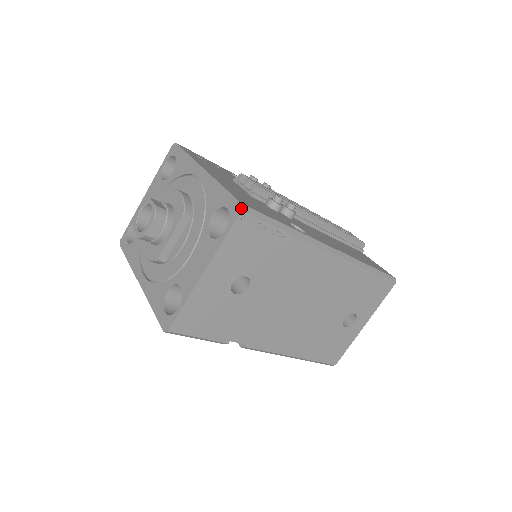
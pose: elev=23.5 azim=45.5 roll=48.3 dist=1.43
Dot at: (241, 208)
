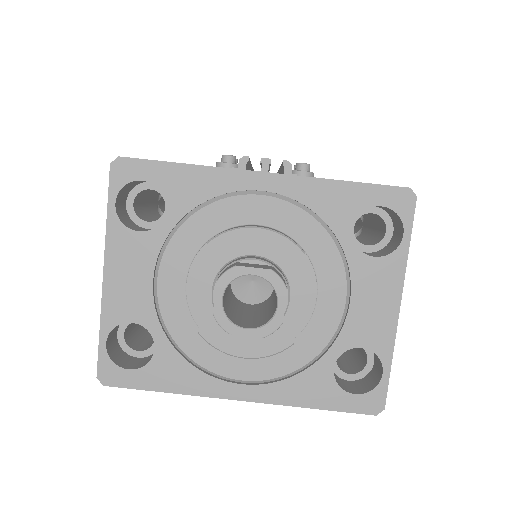
Dot at: (415, 194)
